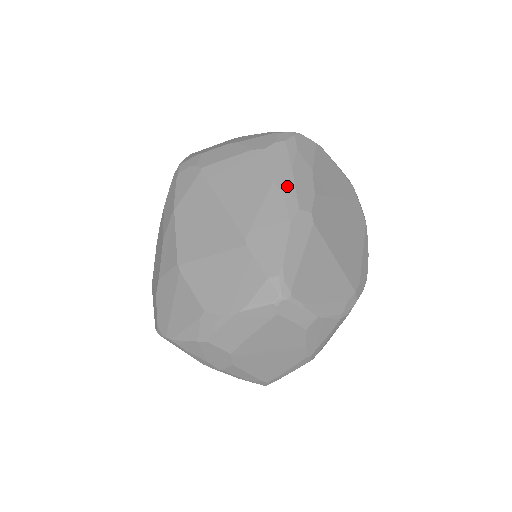
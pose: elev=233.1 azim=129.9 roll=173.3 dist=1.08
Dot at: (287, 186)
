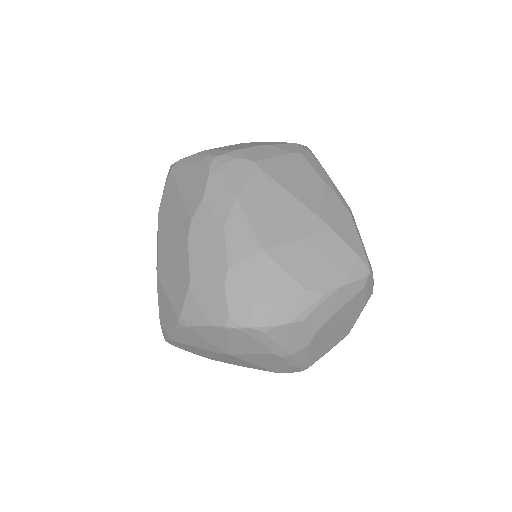
Dot at: (333, 186)
